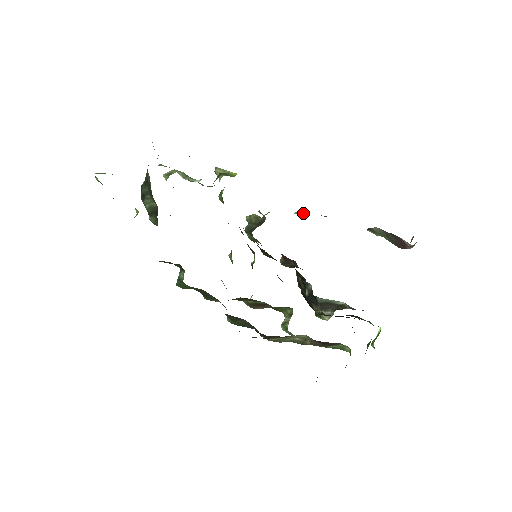
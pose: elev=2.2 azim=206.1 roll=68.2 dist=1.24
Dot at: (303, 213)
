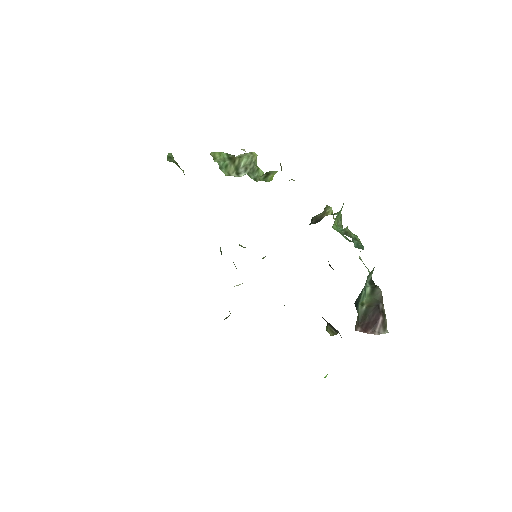
Dot at: (348, 232)
